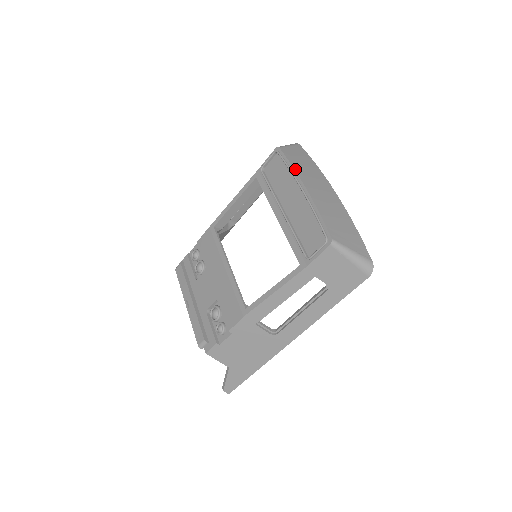
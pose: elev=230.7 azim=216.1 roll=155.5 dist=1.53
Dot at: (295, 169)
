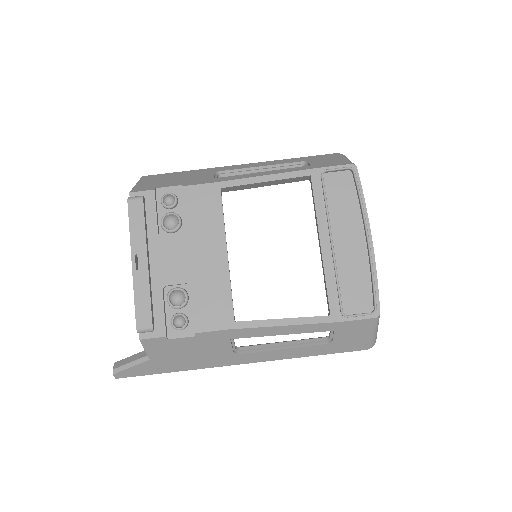
Dot at: occluded
